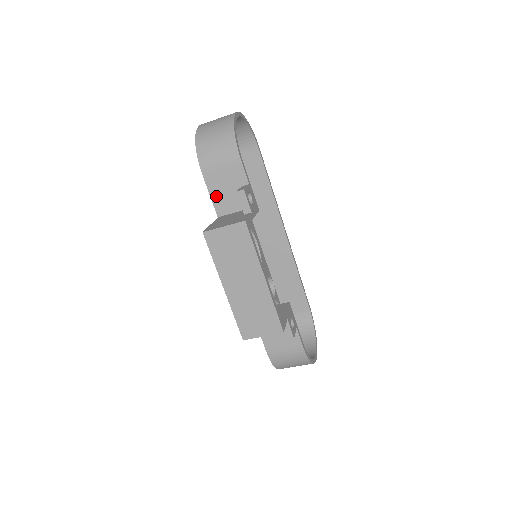
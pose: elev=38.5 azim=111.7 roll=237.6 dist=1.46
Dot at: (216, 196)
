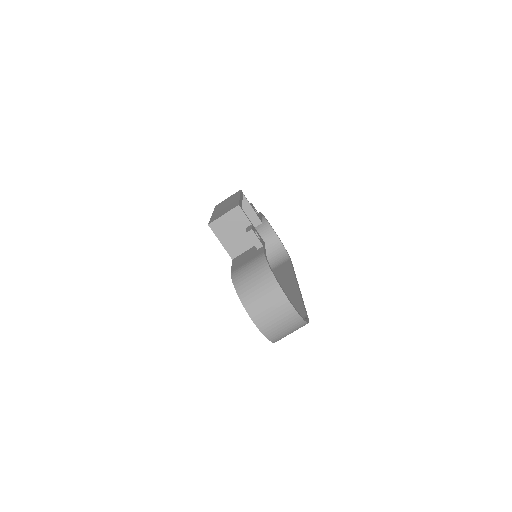
Dot at: occluded
